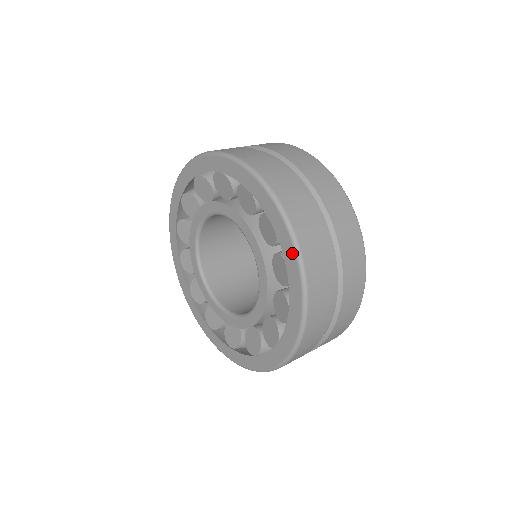
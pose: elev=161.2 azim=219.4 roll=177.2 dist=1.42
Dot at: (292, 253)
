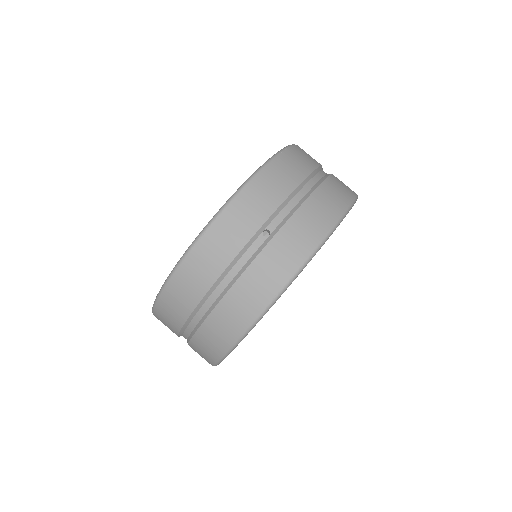
Dot at: occluded
